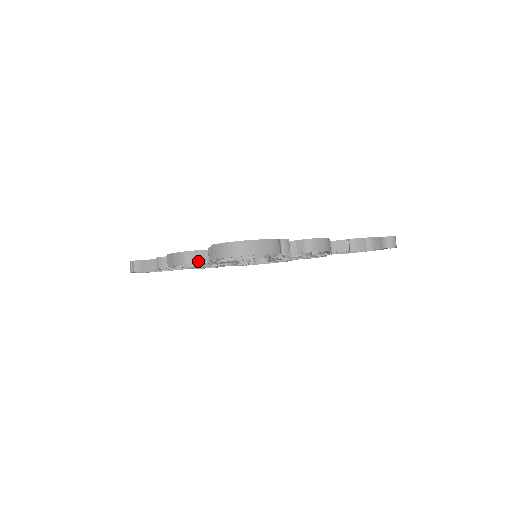
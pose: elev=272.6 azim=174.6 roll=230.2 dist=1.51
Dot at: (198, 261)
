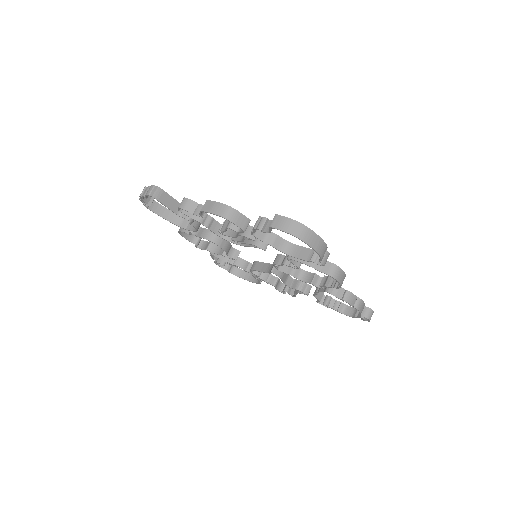
Dot at: (237, 223)
